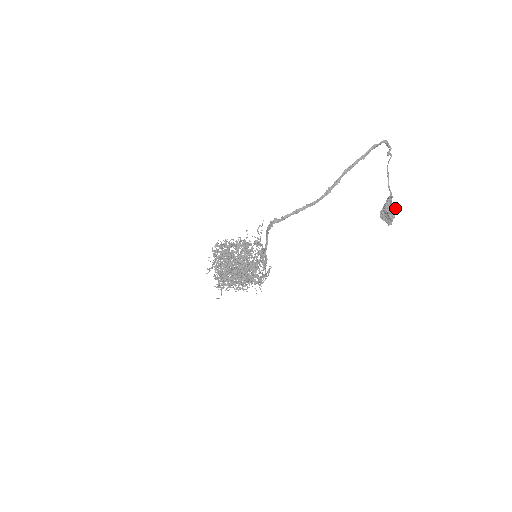
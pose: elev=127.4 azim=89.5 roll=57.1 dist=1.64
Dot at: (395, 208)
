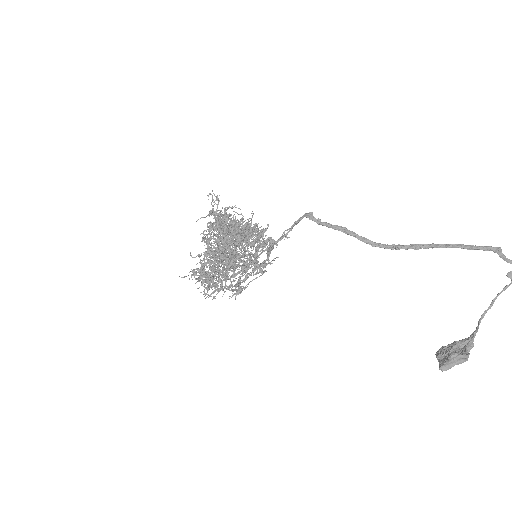
Dot at: occluded
